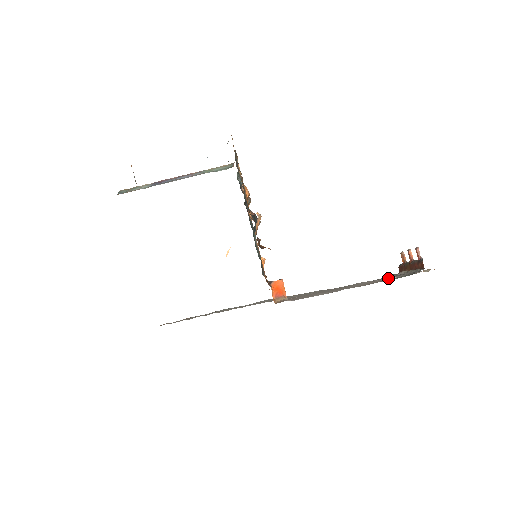
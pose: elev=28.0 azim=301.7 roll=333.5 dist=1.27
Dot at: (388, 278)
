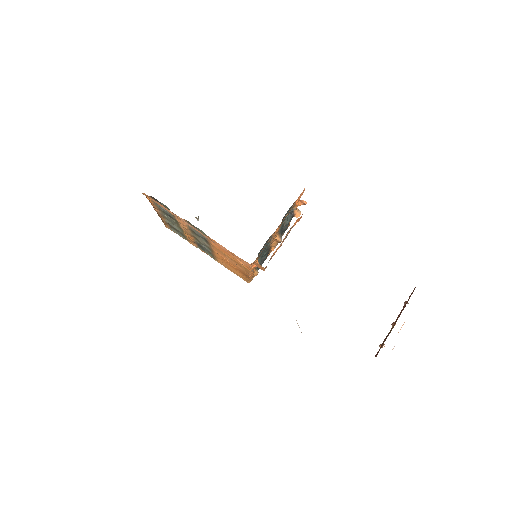
Dot at: occluded
